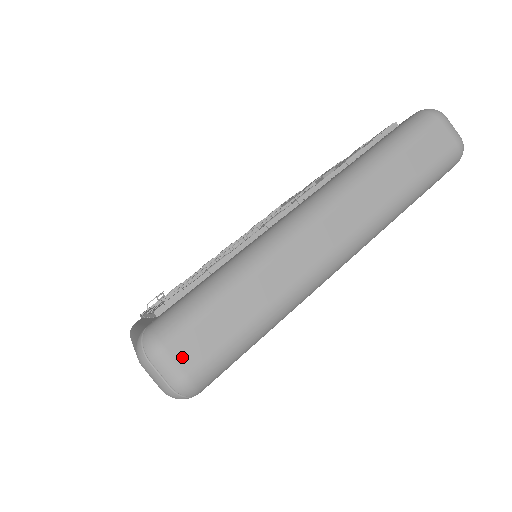
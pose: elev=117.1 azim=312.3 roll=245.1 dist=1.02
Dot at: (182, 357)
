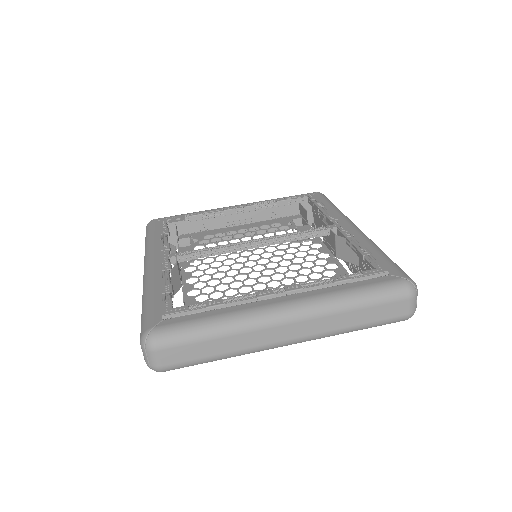
Dot at: (164, 358)
